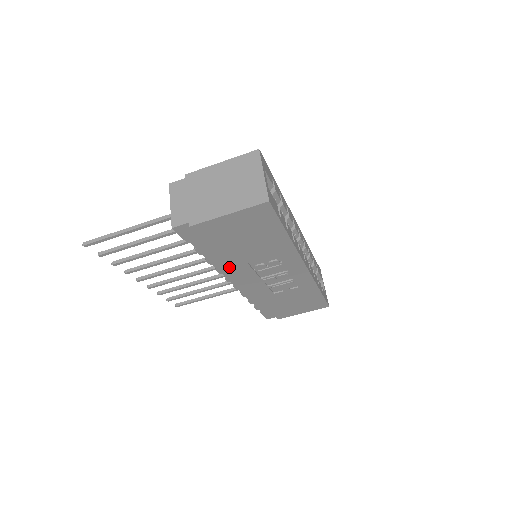
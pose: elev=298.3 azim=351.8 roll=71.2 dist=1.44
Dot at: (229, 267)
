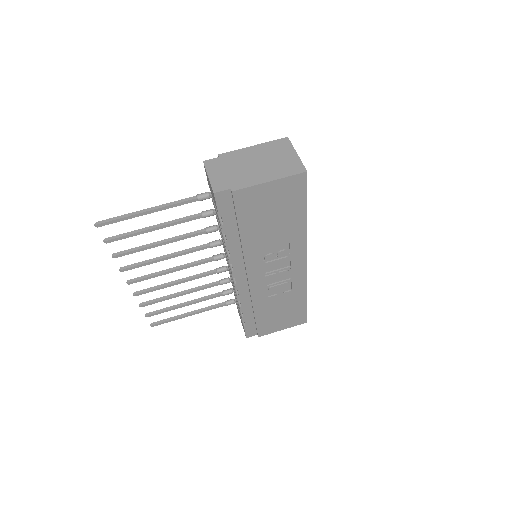
Dot at: (244, 253)
